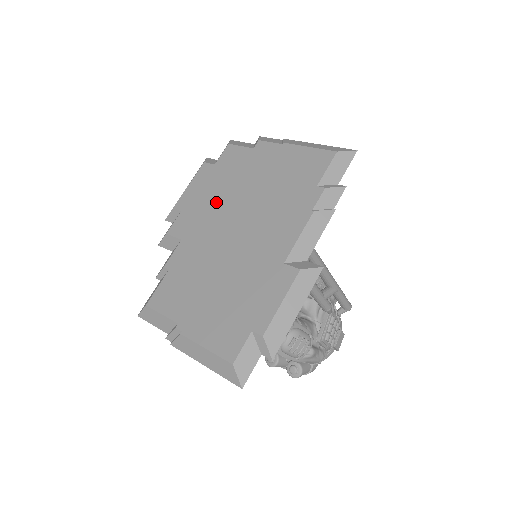
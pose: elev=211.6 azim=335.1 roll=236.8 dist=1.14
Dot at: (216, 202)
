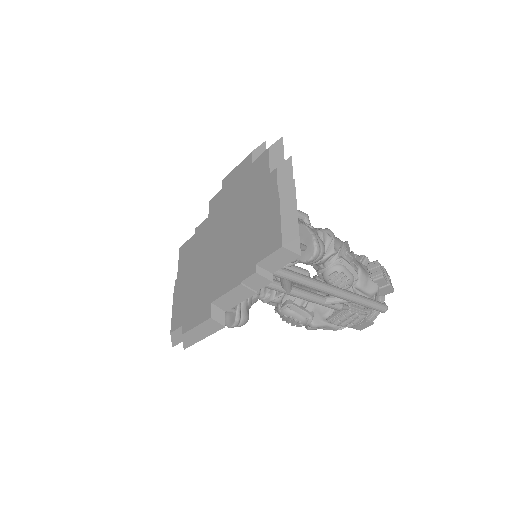
Dot at: (231, 205)
